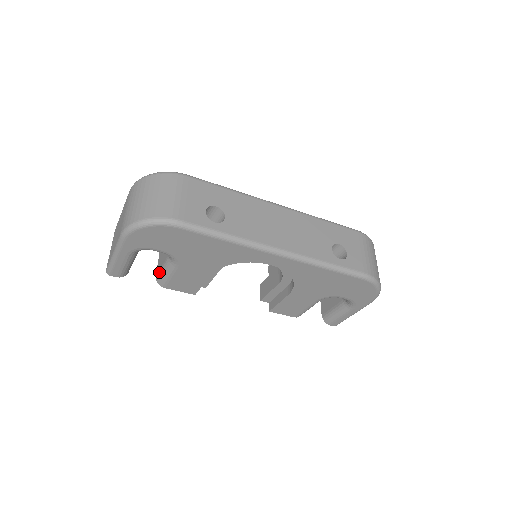
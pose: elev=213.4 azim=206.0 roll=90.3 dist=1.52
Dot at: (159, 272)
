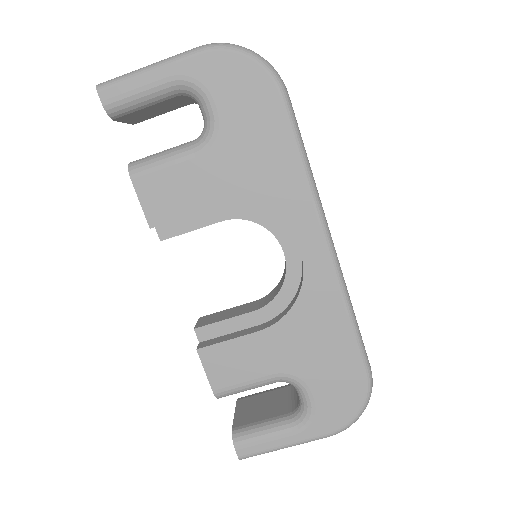
Dot at: occluded
